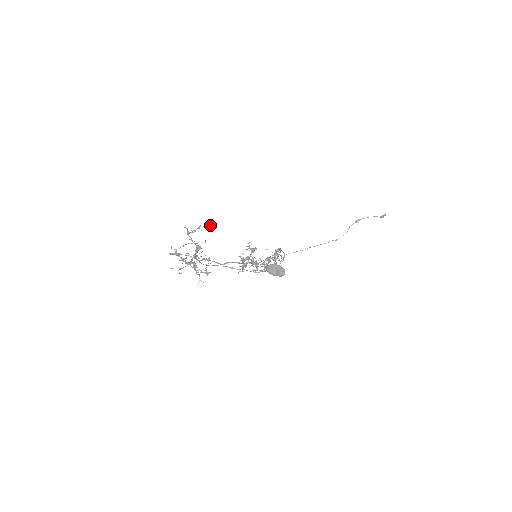
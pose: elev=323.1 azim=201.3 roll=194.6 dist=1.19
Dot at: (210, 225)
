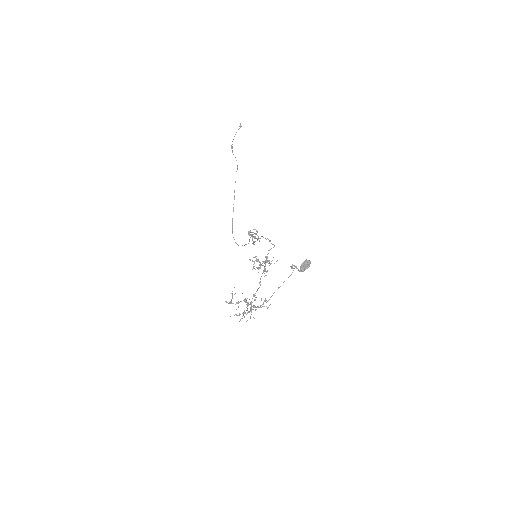
Dot at: occluded
